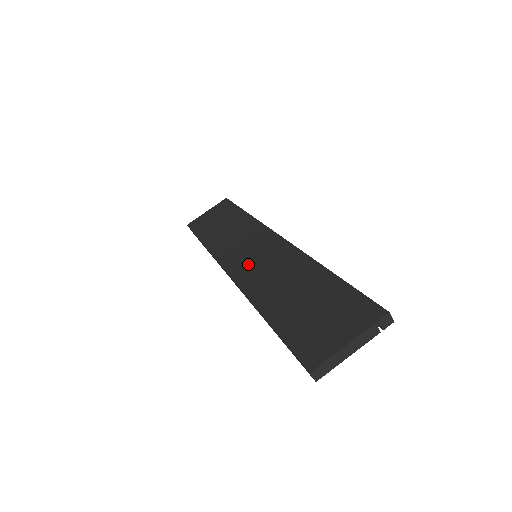
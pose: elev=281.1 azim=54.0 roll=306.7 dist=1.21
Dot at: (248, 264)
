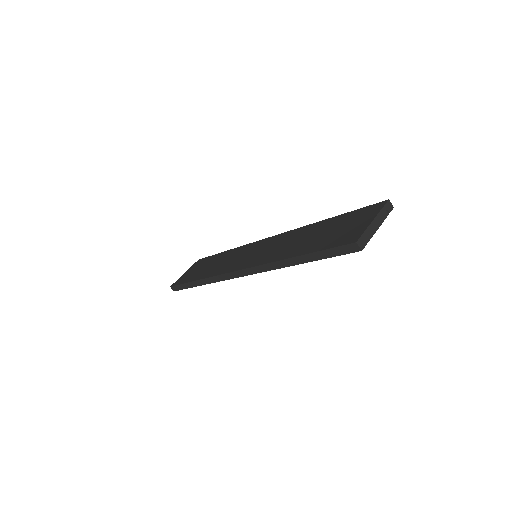
Dot at: (254, 257)
